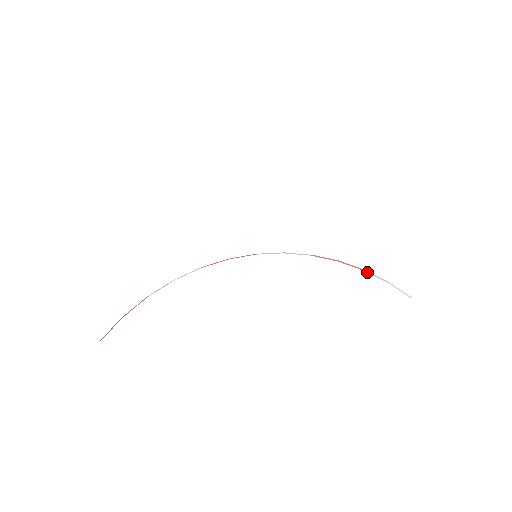
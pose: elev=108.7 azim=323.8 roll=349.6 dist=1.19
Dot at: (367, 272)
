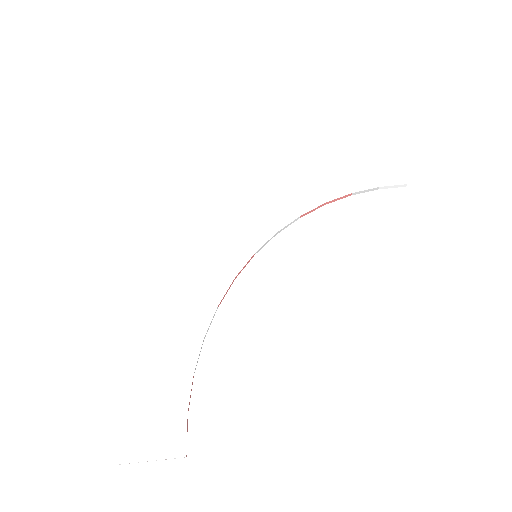
Dot at: (355, 194)
